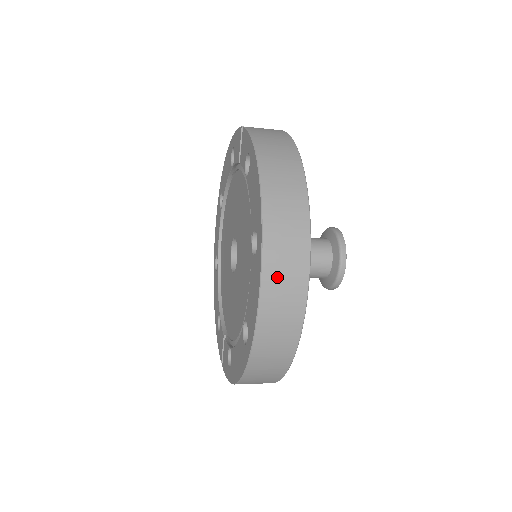
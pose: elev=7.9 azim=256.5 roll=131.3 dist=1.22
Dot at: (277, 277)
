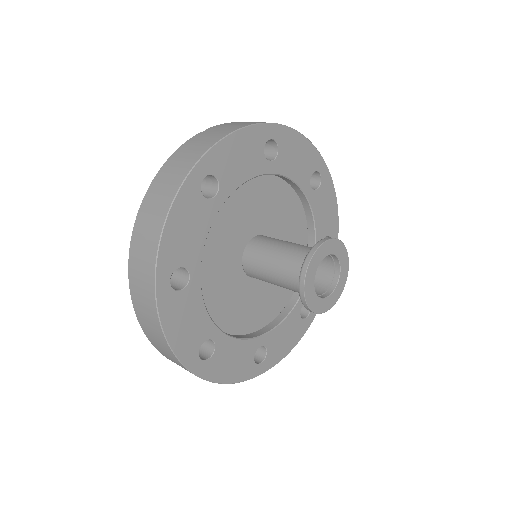
Dot at: (141, 308)
